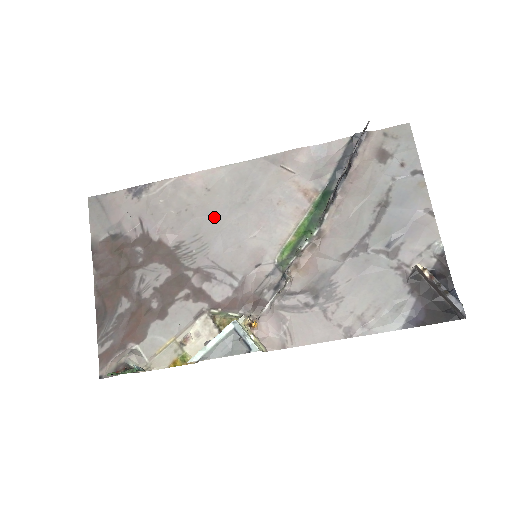
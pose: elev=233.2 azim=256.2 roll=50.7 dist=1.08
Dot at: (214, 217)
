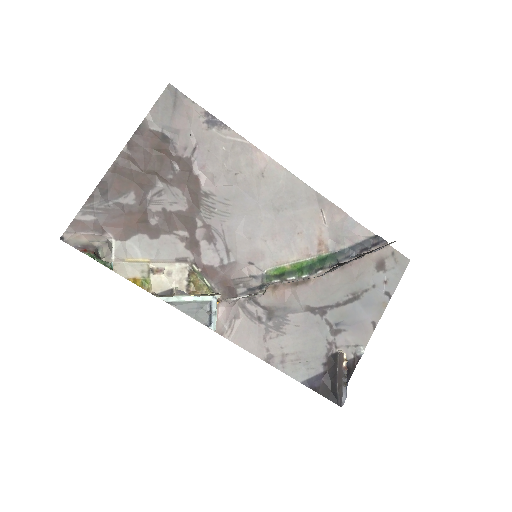
Dot at: (251, 199)
